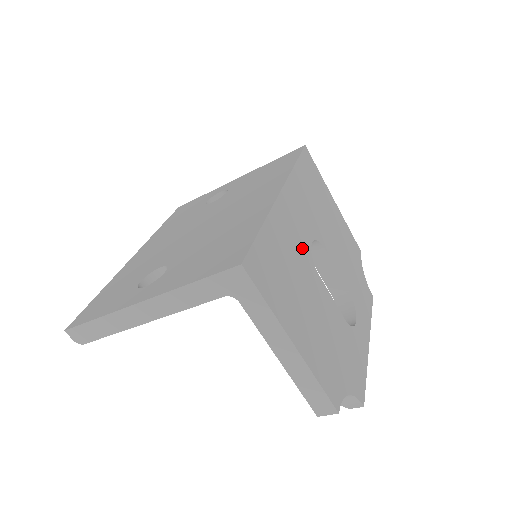
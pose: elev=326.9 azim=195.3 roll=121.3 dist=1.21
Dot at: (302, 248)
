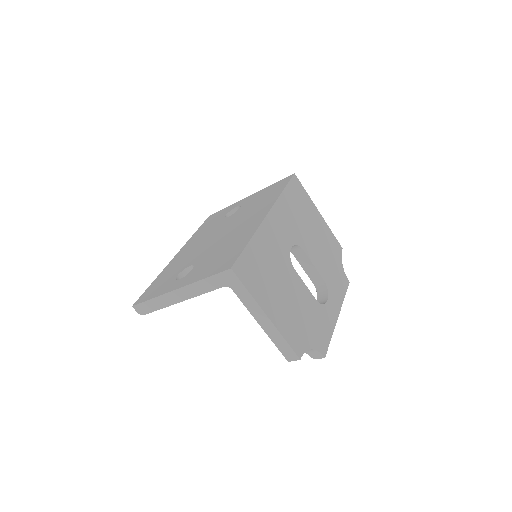
Dot at: (282, 252)
